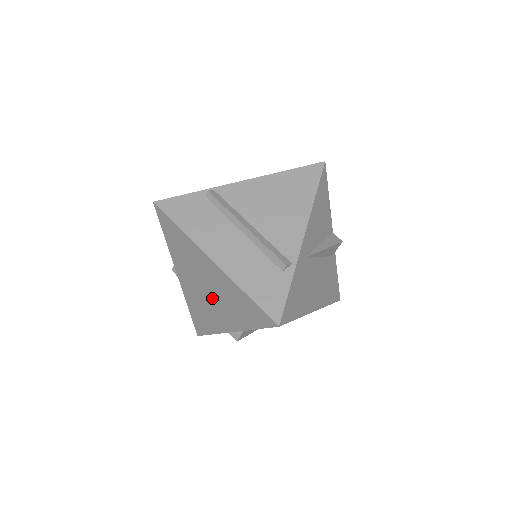
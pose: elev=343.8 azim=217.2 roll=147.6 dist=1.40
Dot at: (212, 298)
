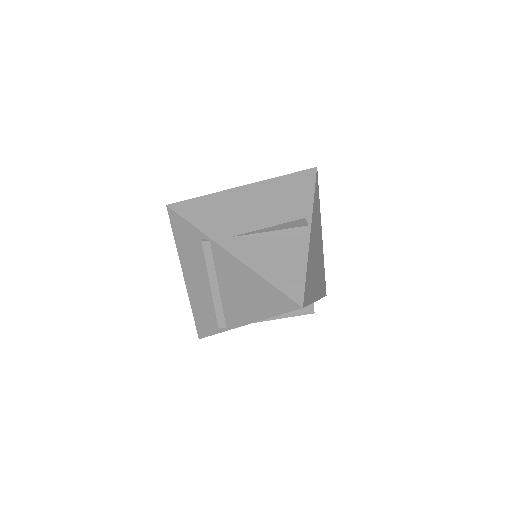
Dot at: occluded
